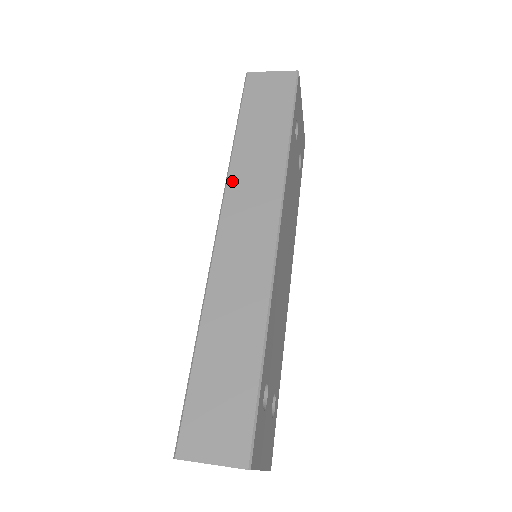
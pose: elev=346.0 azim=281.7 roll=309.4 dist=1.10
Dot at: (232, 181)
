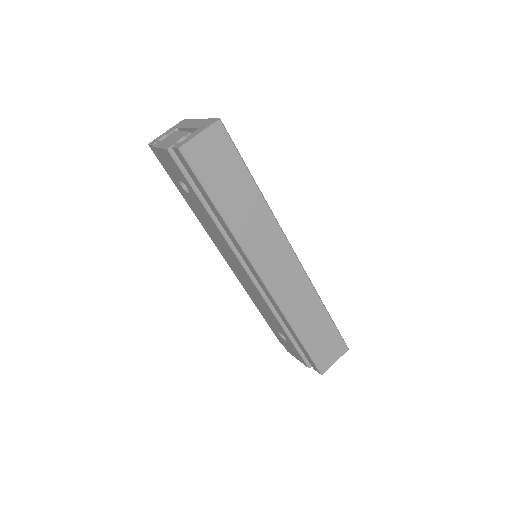
Dot at: (247, 247)
